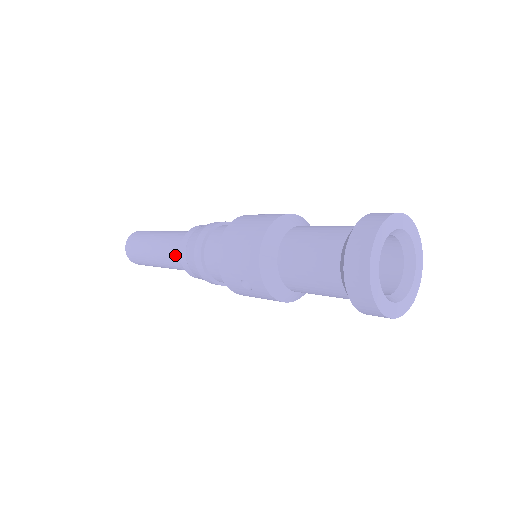
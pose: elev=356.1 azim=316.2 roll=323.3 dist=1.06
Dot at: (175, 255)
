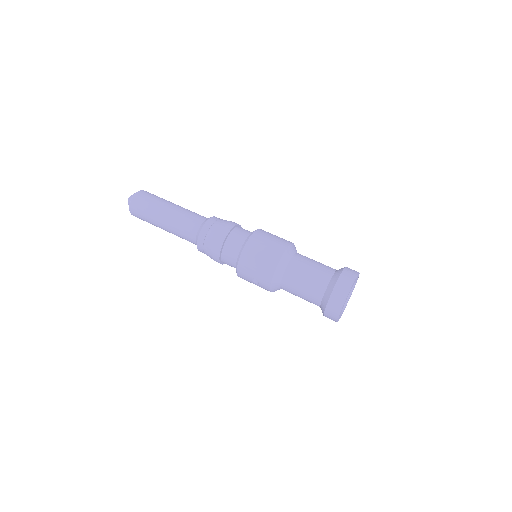
Dot at: (189, 234)
